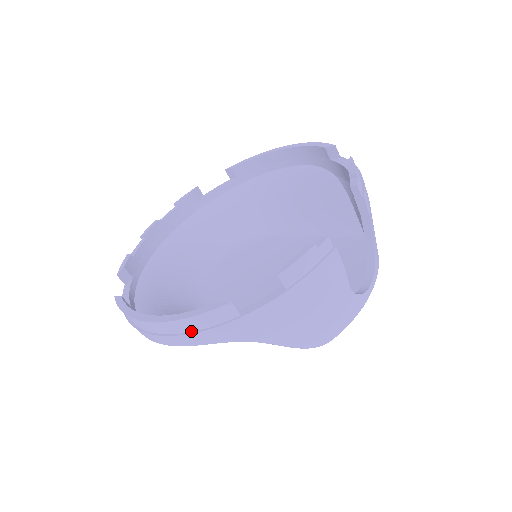
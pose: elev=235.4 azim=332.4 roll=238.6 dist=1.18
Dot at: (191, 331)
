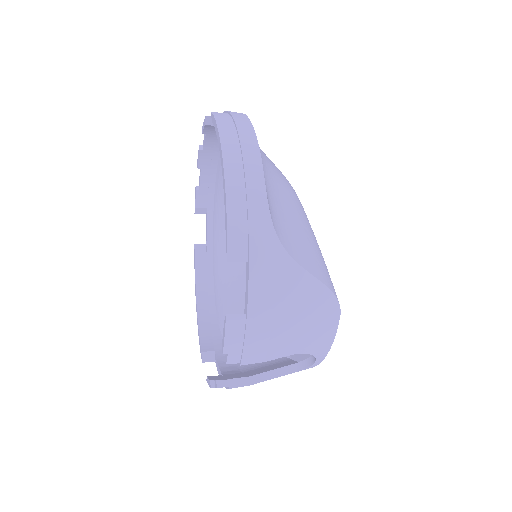
Dot at: occluded
